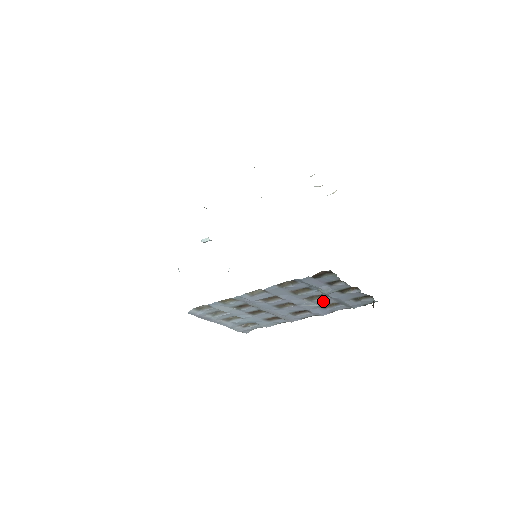
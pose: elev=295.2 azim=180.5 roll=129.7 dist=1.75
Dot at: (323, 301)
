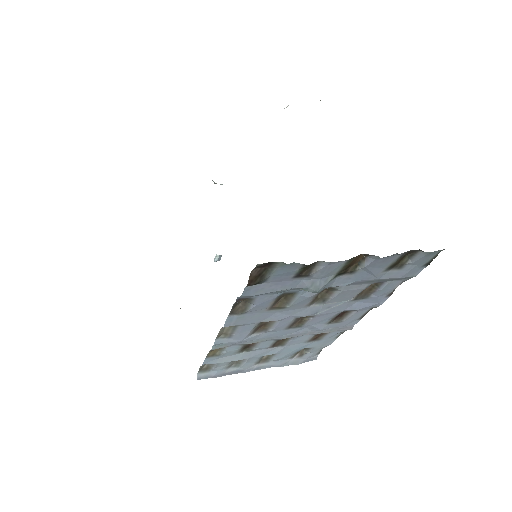
Dot at: (344, 294)
